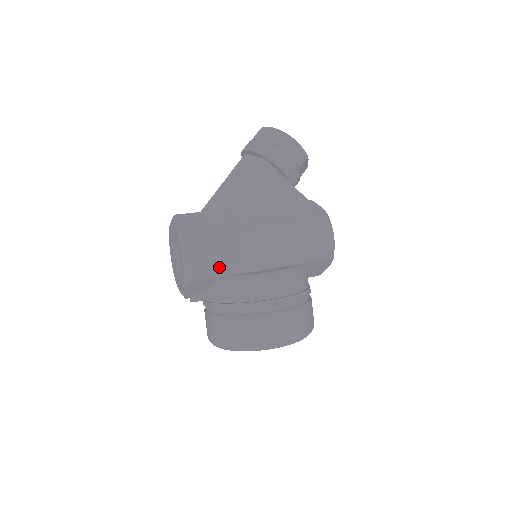
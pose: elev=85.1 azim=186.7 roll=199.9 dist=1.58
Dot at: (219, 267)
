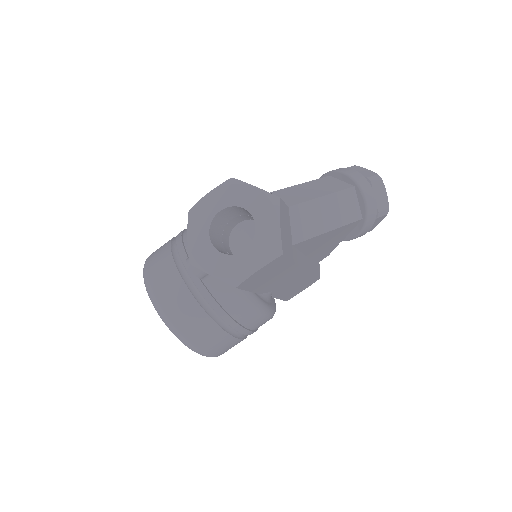
Dot at: (258, 285)
